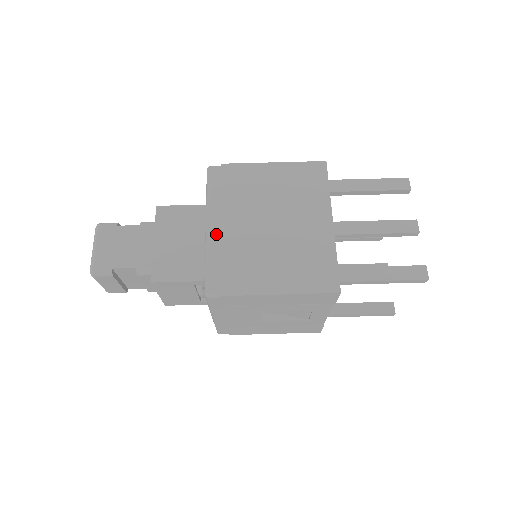
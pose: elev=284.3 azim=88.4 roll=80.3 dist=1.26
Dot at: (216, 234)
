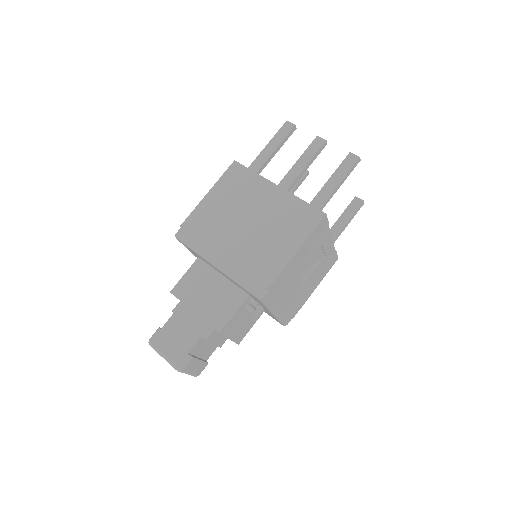
Dot at: (225, 263)
